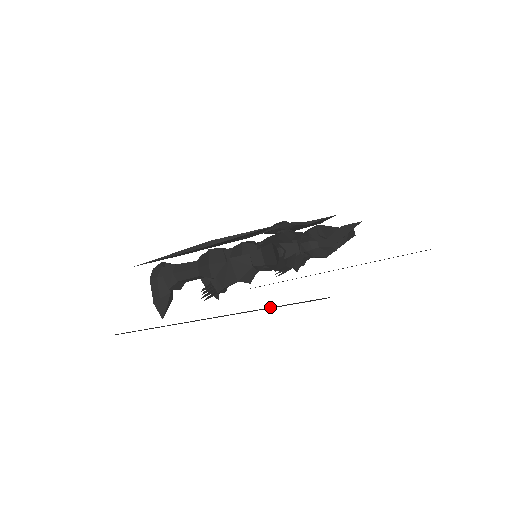
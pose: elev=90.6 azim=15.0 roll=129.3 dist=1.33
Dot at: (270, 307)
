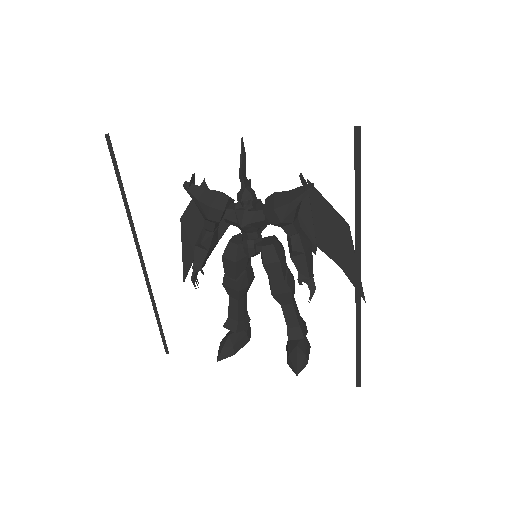
Dot at: occluded
